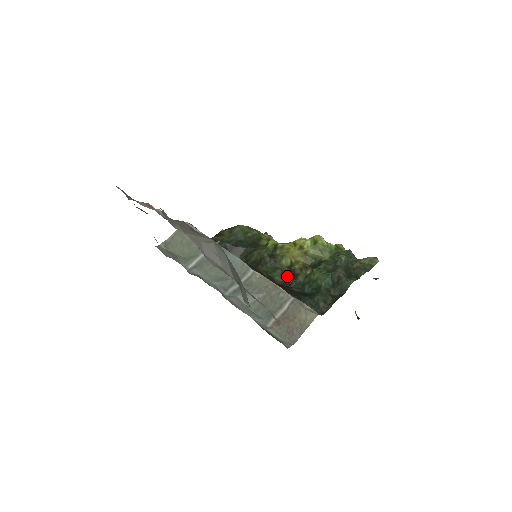
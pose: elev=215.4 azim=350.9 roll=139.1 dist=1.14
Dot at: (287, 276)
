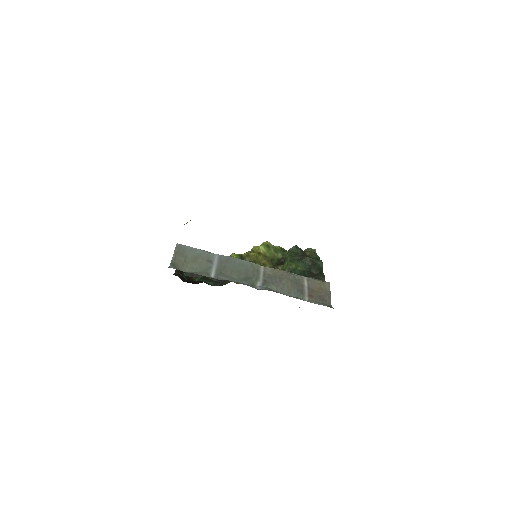
Dot at: occluded
